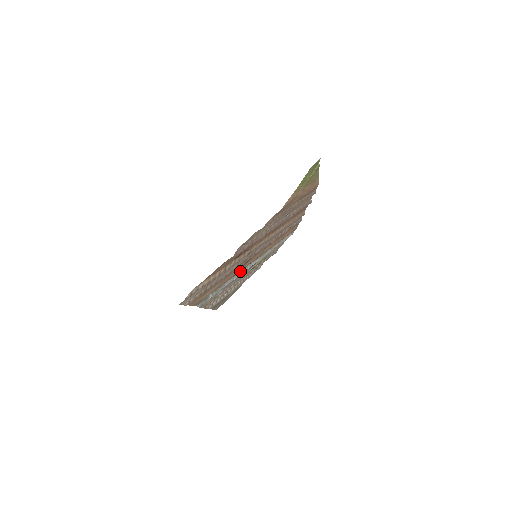
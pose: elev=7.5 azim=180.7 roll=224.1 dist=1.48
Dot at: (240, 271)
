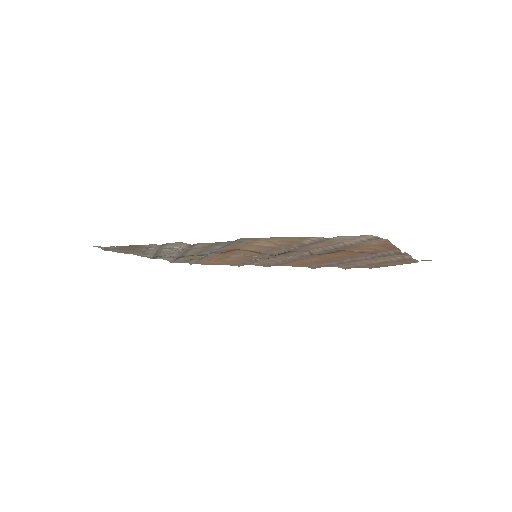
Dot at: (223, 250)
